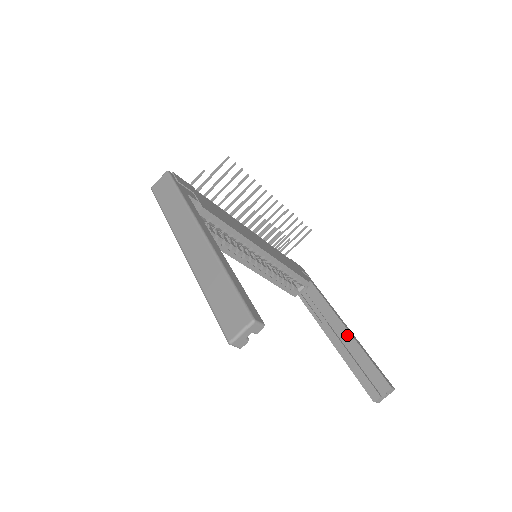
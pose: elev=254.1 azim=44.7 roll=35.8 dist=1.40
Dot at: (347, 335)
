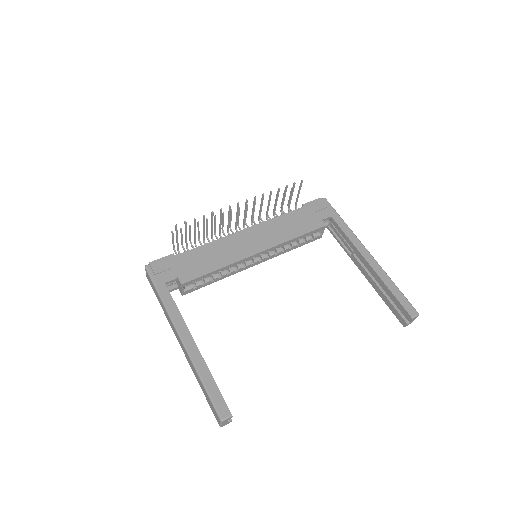
Dot at: (370, 269)
